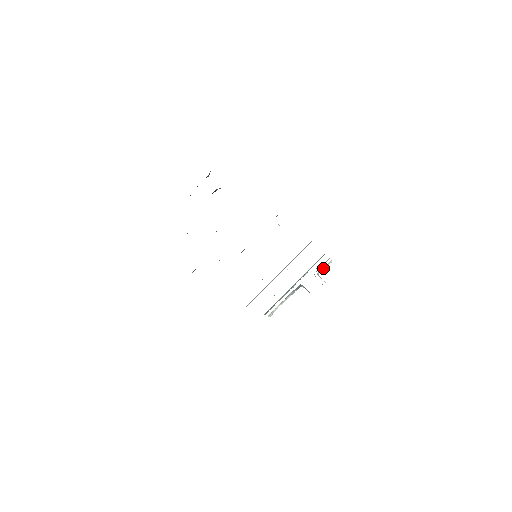
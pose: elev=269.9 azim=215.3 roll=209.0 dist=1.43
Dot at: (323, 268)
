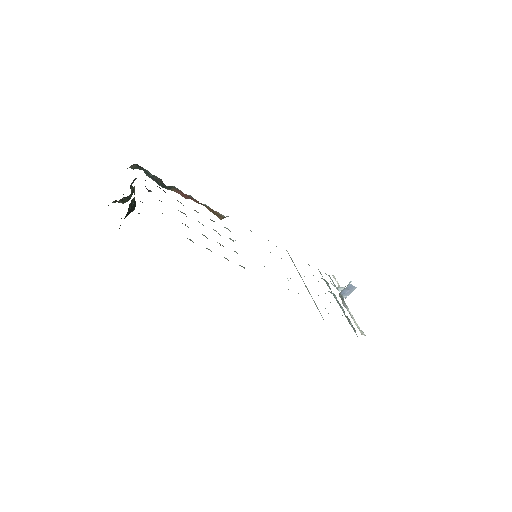
Dot at: occluded
